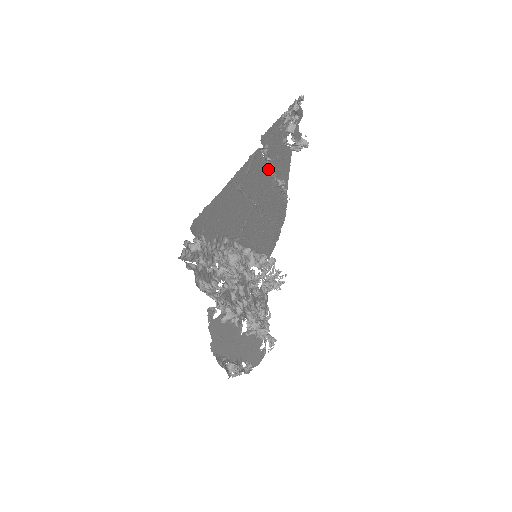
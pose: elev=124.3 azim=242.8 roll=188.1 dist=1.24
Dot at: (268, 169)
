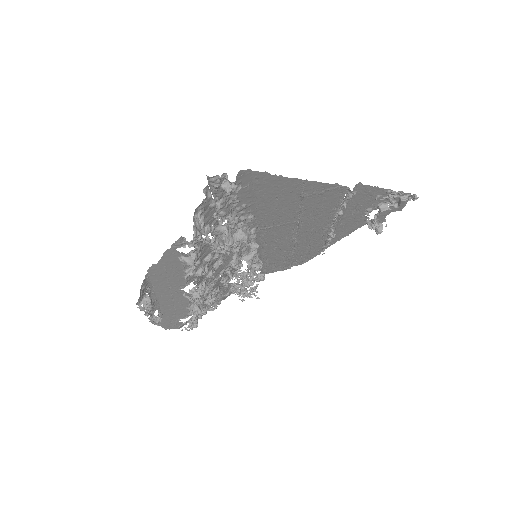
Dot at: (336, 212)
